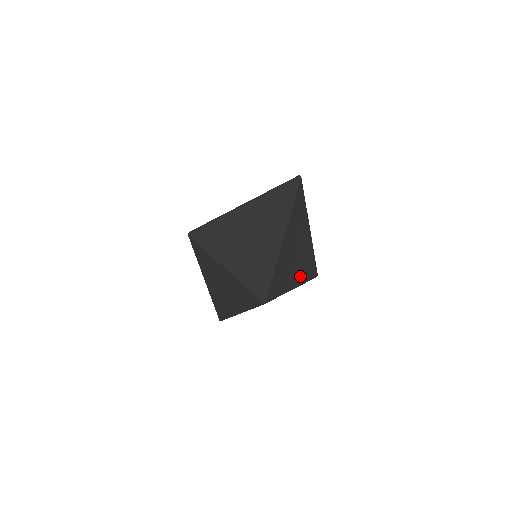
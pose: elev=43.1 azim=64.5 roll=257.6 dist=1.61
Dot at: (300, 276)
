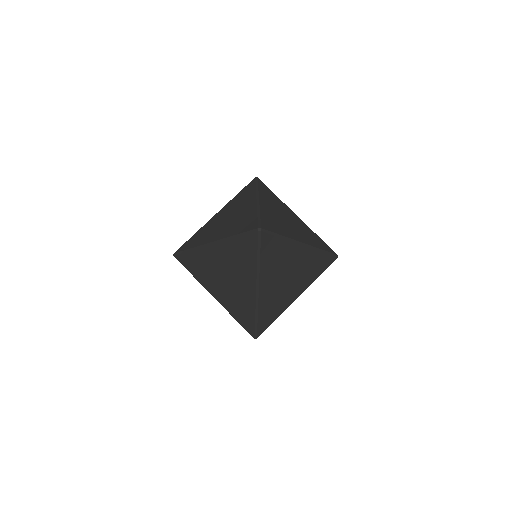
Dot at: (305, 283)
